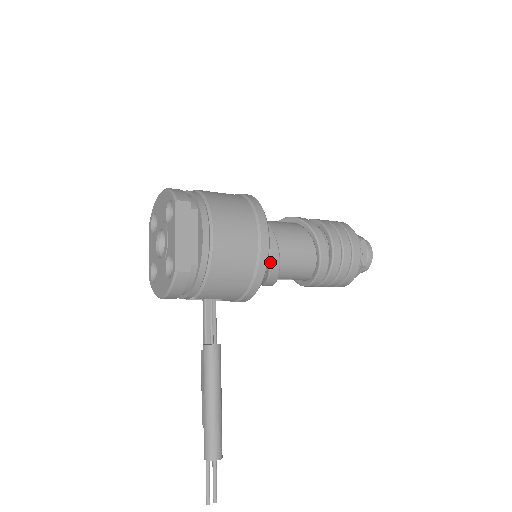
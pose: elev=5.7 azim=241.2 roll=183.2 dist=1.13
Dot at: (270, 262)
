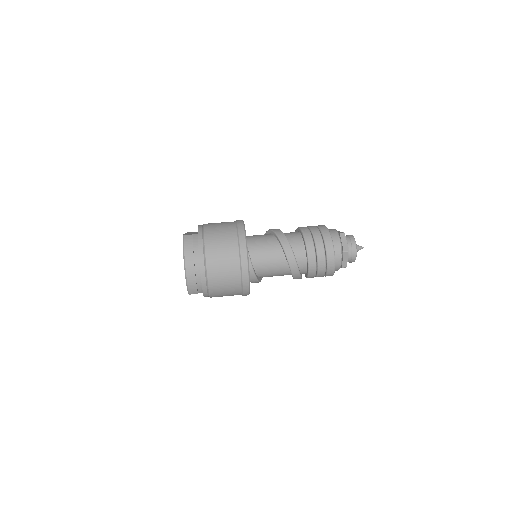
Dot at: occluded
